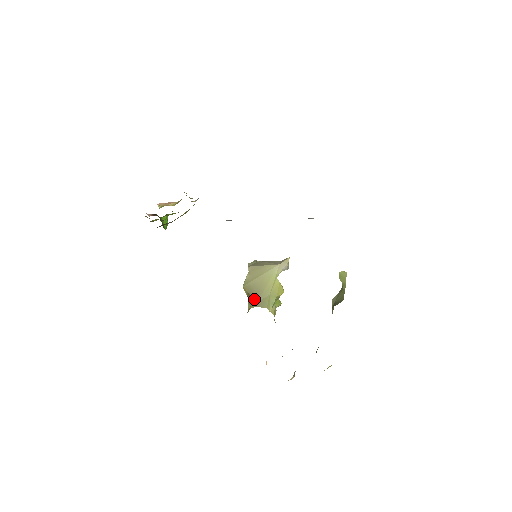
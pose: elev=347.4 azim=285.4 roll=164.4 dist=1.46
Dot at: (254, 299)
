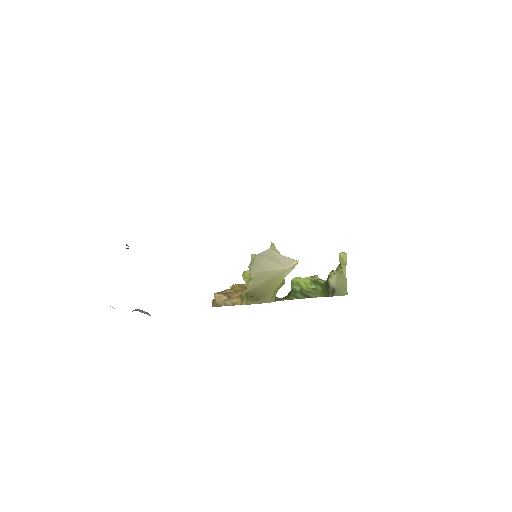
Dot at: (258, 299)
